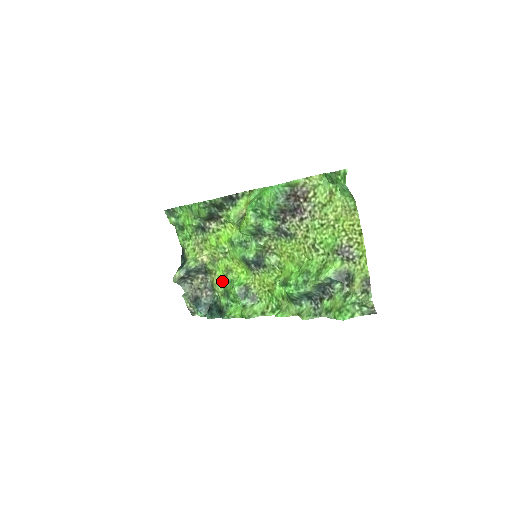
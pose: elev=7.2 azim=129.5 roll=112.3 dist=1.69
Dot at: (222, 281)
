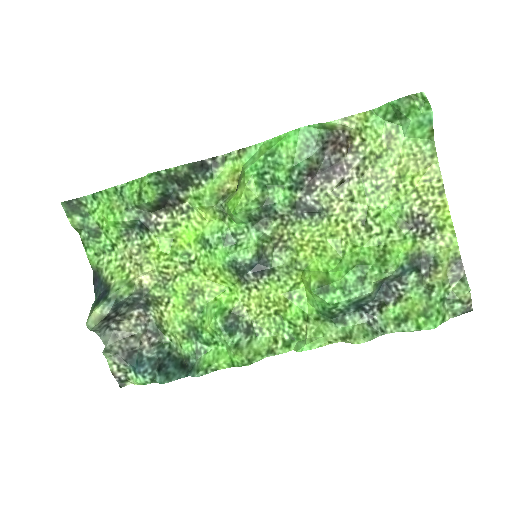
Dot at: (183, 313)
